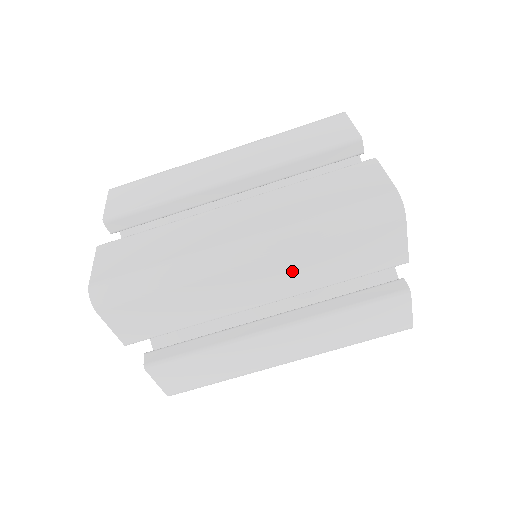
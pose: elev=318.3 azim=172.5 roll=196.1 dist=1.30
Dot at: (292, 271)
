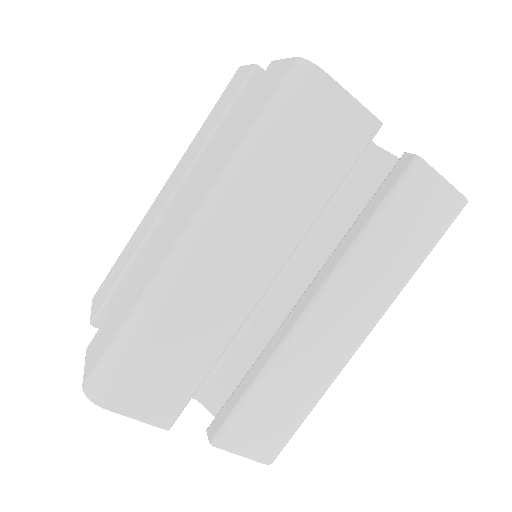
Dot at: (262, 223)
